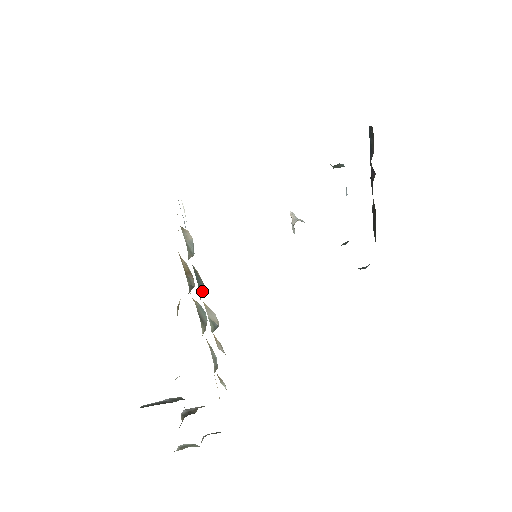
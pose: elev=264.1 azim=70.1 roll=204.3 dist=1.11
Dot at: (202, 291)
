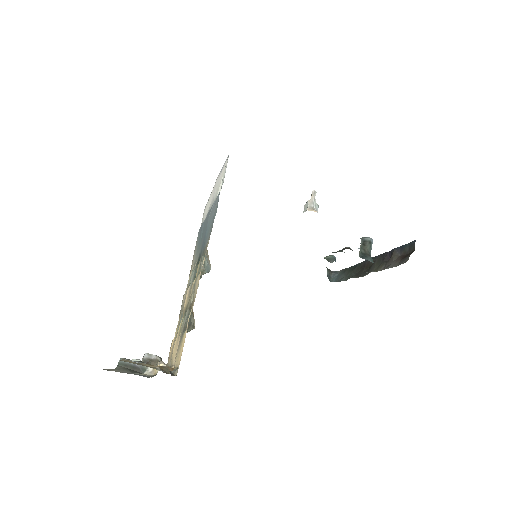
Dot at: occluded
